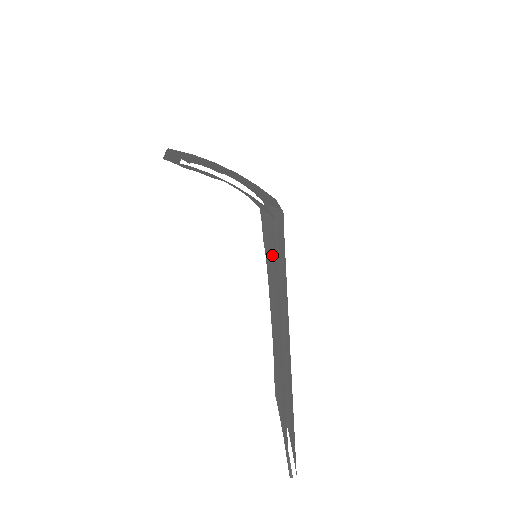
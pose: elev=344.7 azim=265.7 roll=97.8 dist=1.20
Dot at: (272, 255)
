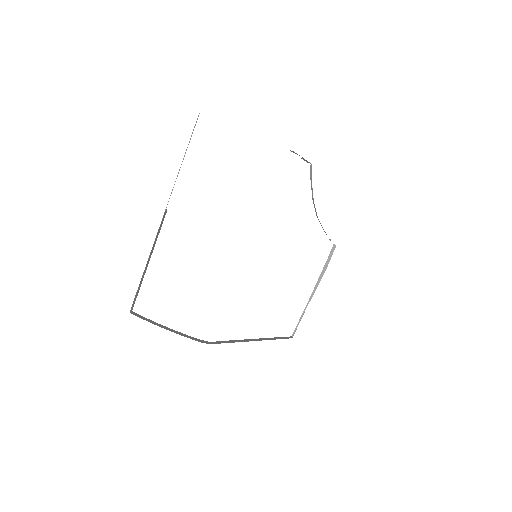
Dot at: occluded
